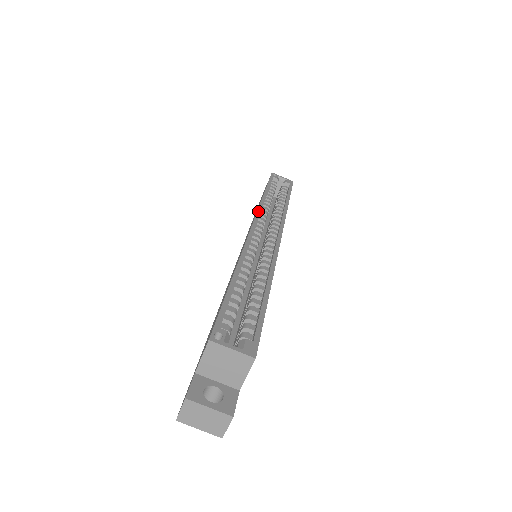
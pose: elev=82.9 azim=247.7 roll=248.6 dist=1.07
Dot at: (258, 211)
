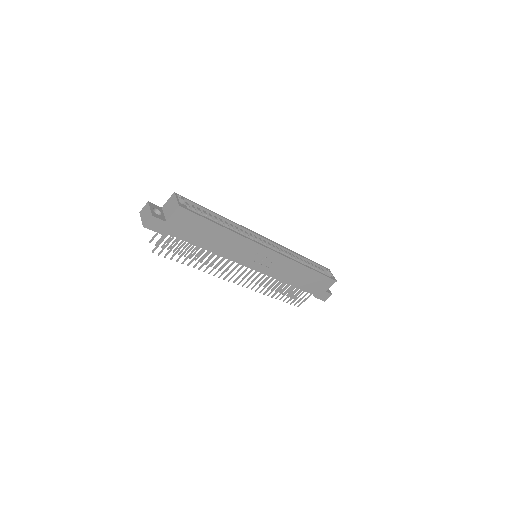
Dot at: (280, 245)
